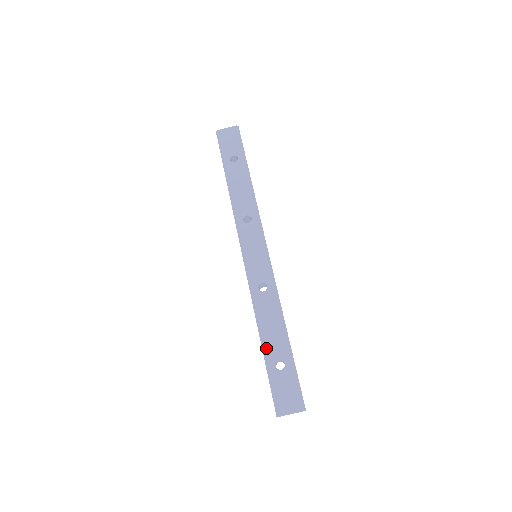
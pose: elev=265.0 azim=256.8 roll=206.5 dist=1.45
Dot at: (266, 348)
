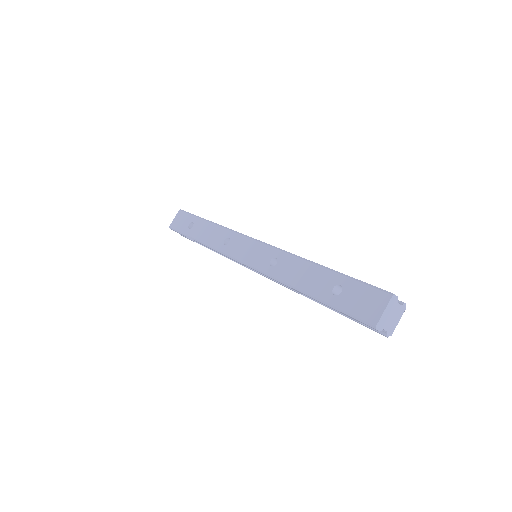
Dot at: (314, 293)
